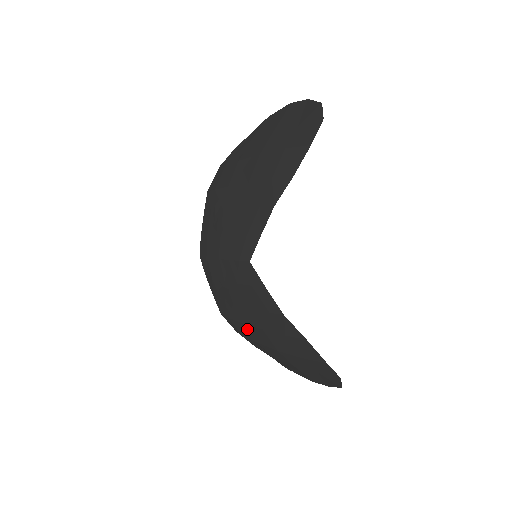
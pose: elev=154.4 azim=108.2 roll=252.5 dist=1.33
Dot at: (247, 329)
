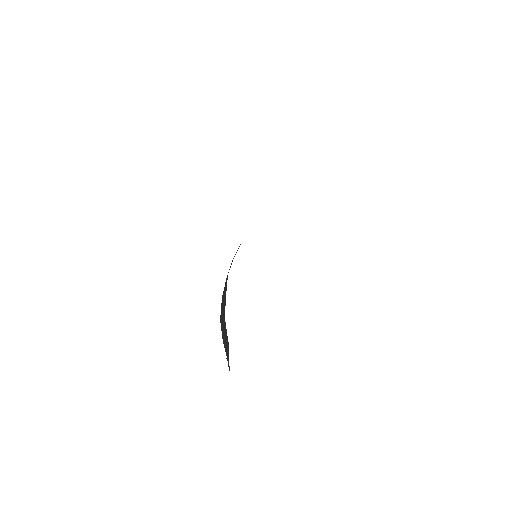
Dot at: occluded
